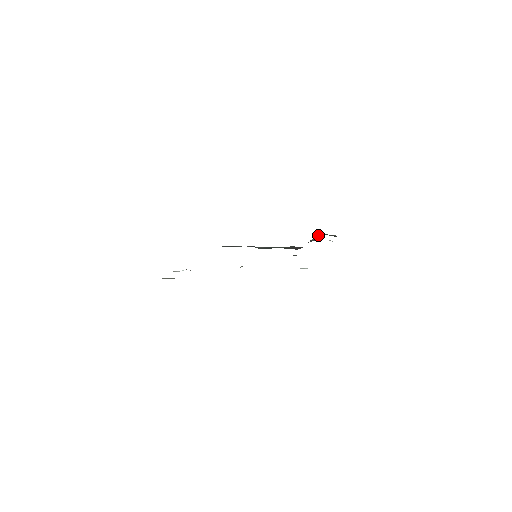
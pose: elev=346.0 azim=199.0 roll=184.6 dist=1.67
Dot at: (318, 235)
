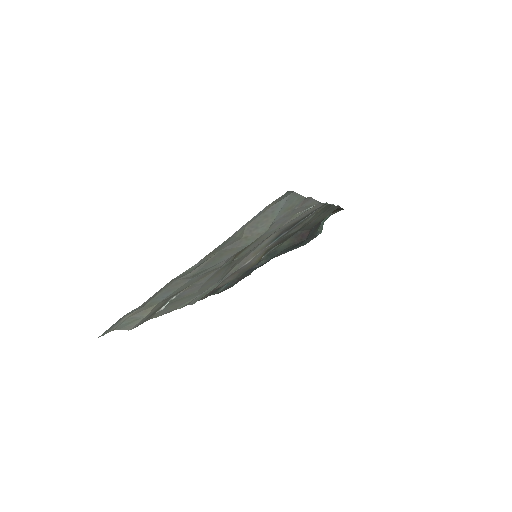
Dot at: (322, 222)
